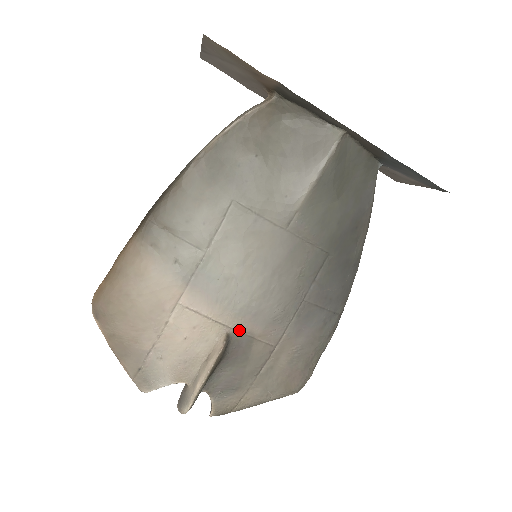
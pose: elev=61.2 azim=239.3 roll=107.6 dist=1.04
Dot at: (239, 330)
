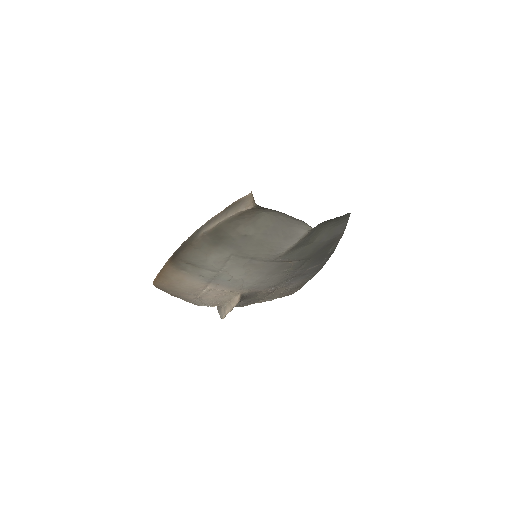
Dot at: (248, 292)
